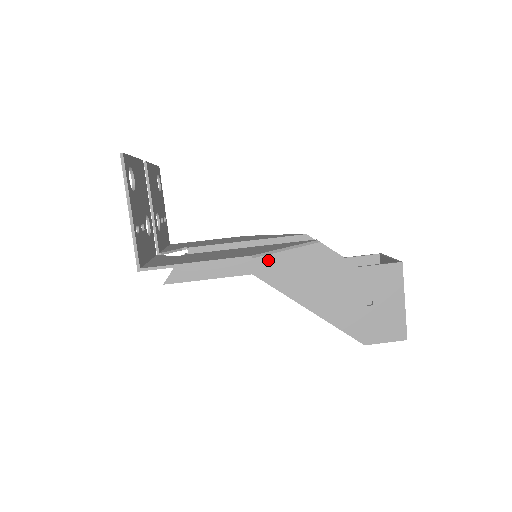
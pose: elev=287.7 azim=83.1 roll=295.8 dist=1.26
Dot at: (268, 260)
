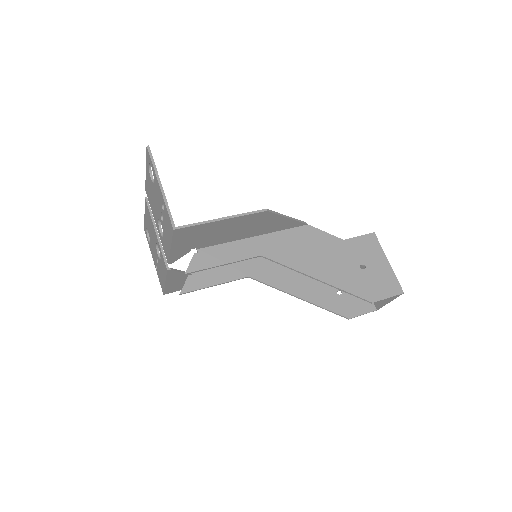
Dot at: (271, 243)
